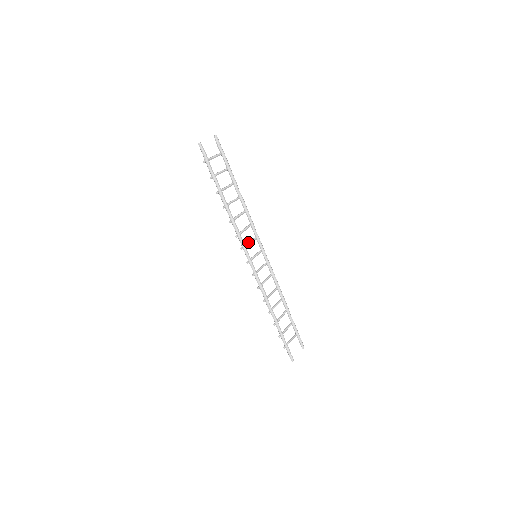
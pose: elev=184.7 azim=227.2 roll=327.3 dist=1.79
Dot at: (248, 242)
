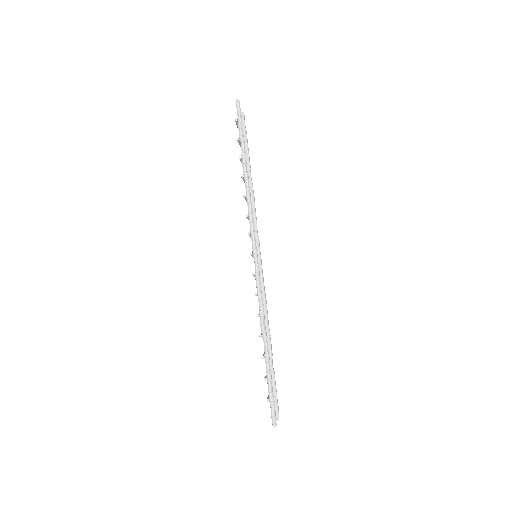
Dot at: occluded
